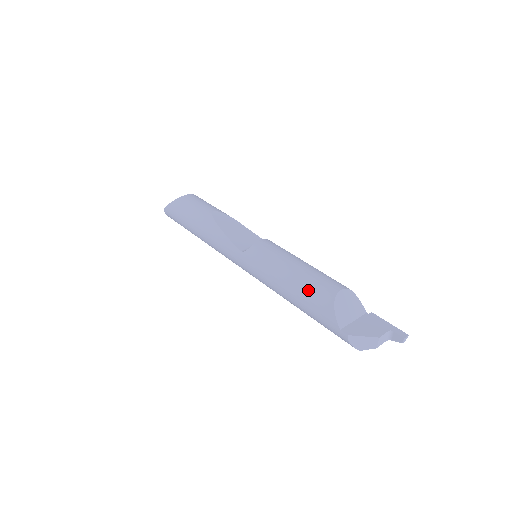
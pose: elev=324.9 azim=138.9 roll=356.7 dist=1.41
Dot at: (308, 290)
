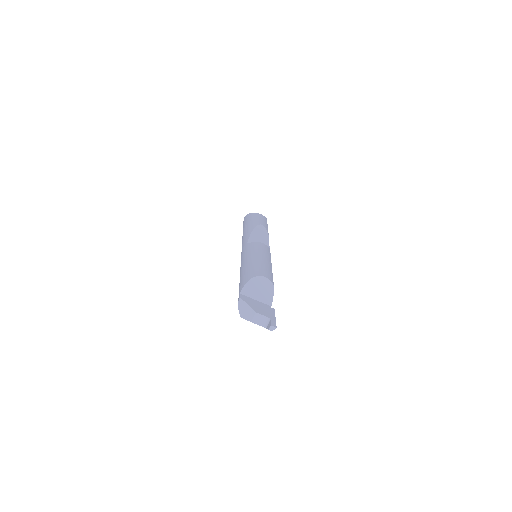
Dot at: (250, 268)
